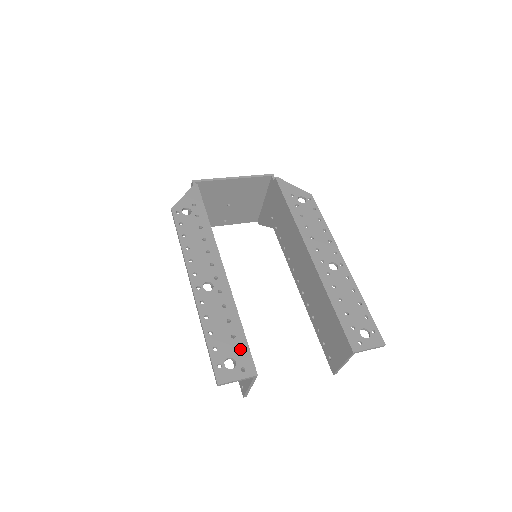
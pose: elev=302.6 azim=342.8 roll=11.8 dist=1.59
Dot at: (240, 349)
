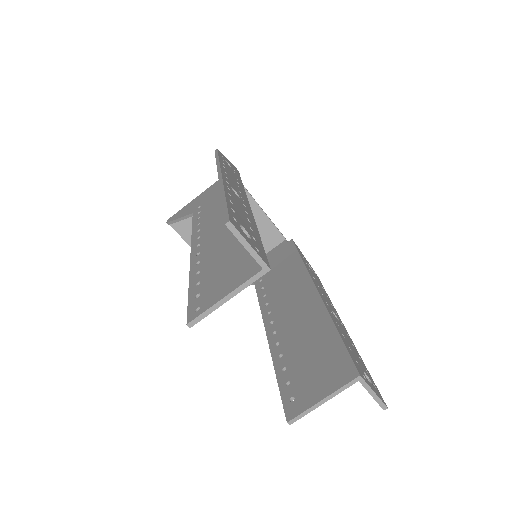
Dot at: (256, 240)
